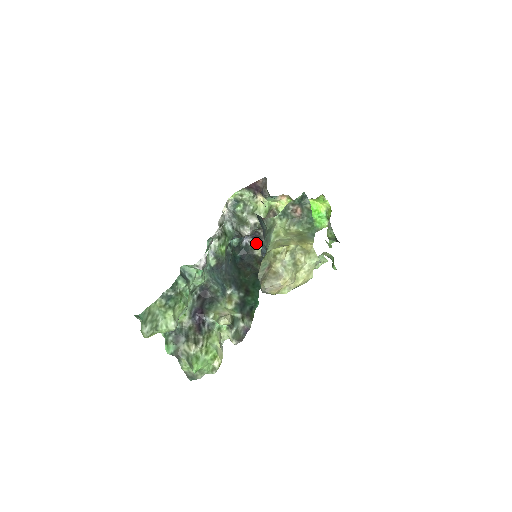
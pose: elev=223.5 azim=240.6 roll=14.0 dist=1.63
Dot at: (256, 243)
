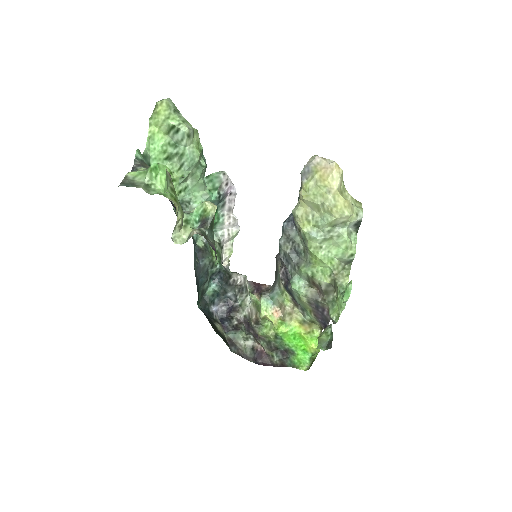
Dot at: (221, 324)
